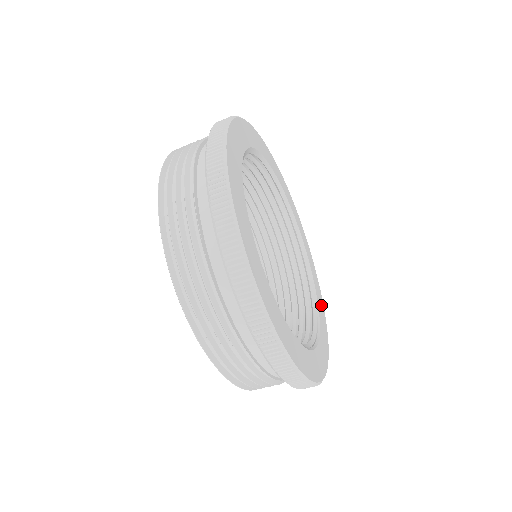
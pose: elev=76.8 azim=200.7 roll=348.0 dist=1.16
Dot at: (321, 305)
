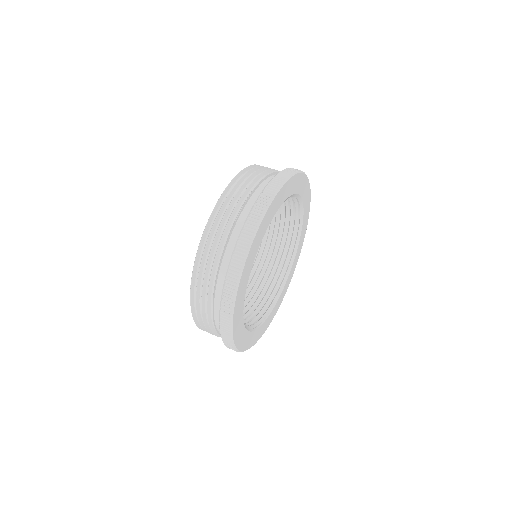
Dot at: (272, 317)
